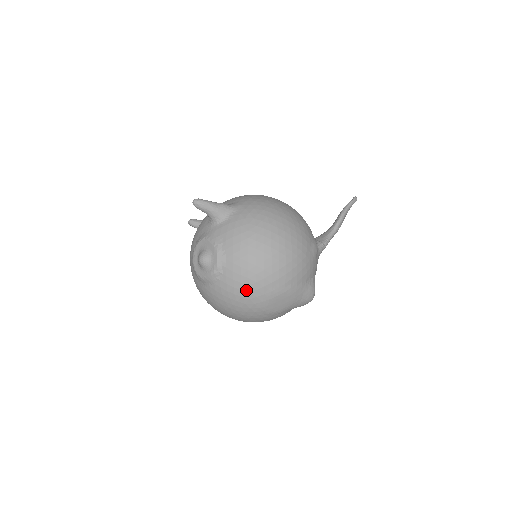
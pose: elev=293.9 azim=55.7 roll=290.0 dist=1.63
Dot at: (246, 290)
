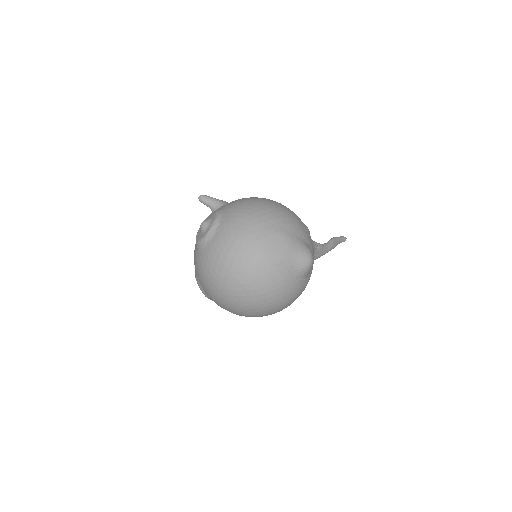
Dot at: (242, 229)
